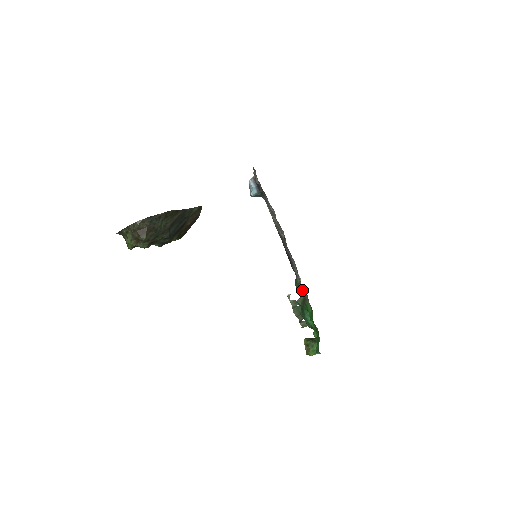
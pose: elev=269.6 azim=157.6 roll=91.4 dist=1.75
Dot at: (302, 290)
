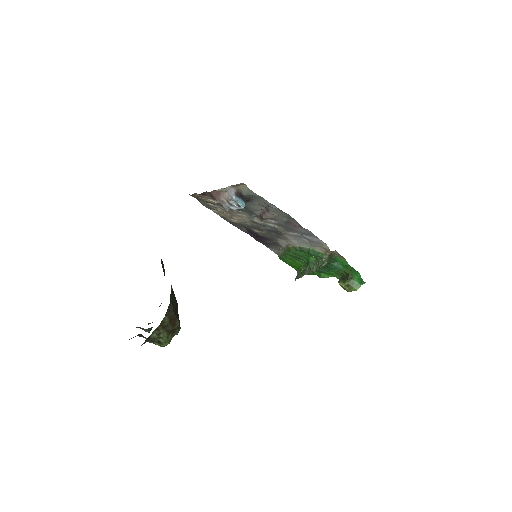
Dot at: (320, 251)
